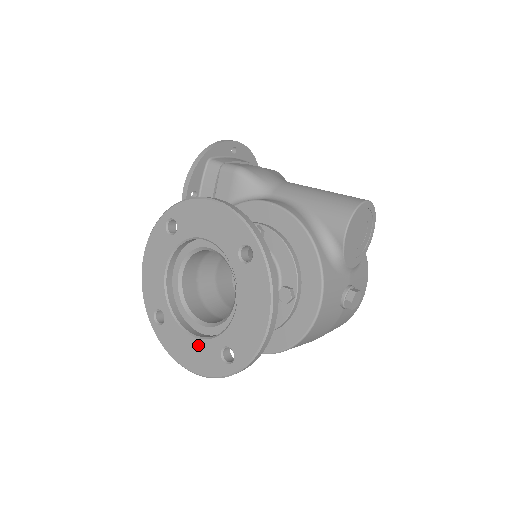
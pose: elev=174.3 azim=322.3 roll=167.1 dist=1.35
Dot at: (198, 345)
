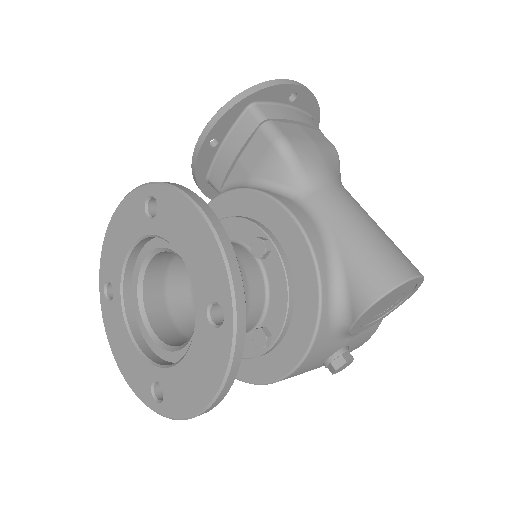
Dot at: (134, 355)
